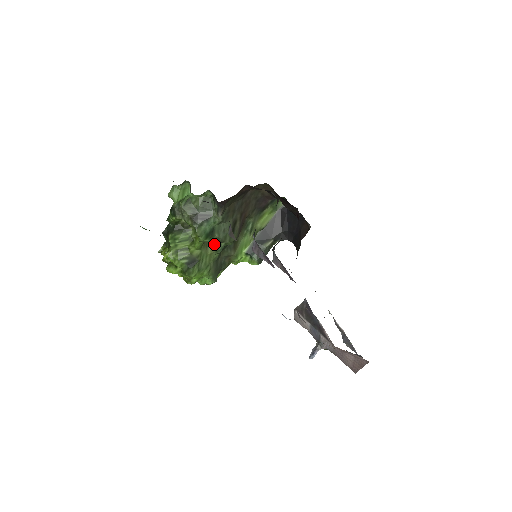
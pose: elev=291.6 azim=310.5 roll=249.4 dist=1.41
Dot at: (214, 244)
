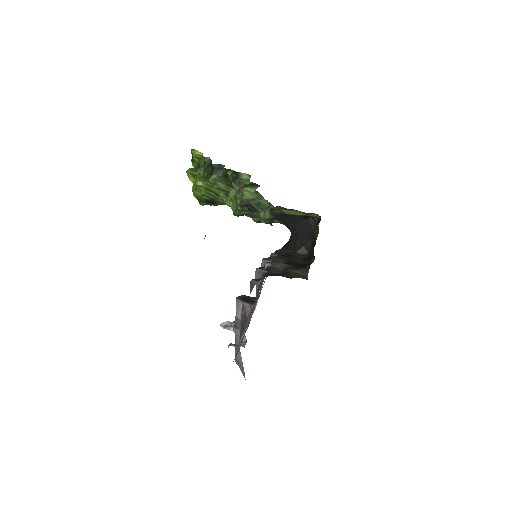
Dot at: occluded
